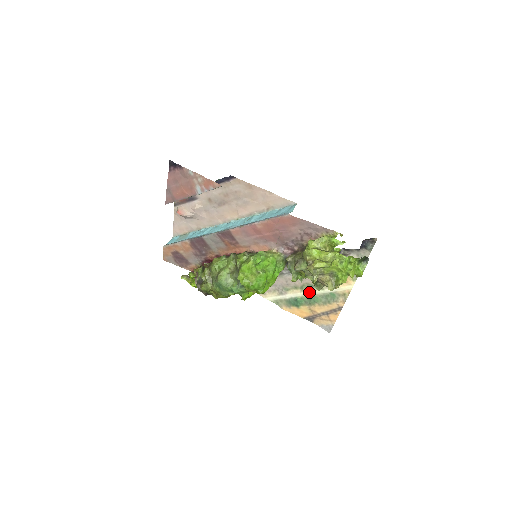
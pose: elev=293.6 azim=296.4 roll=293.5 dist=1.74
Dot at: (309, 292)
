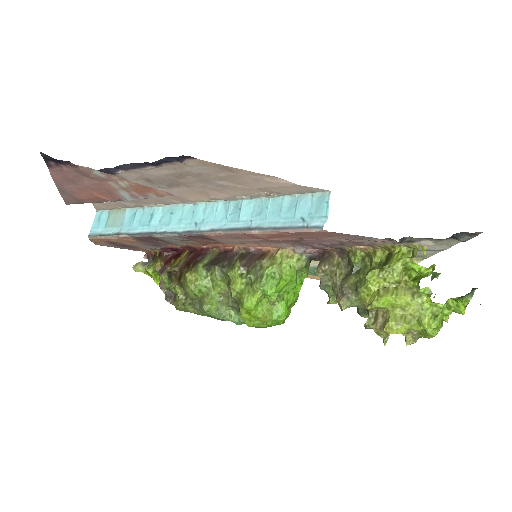
Dot at: occluded
